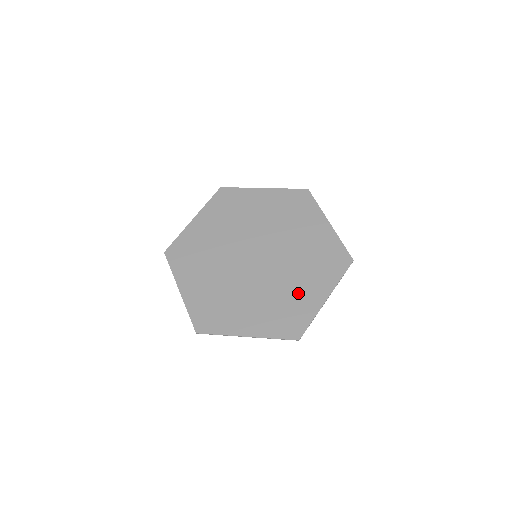
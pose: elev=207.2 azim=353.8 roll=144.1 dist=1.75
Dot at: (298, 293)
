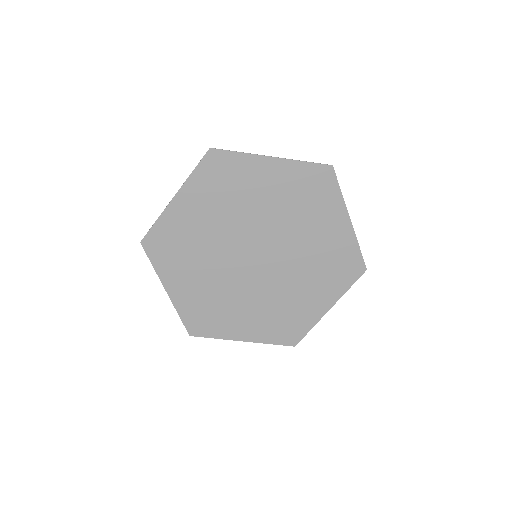
Dot at: (325, 242)
